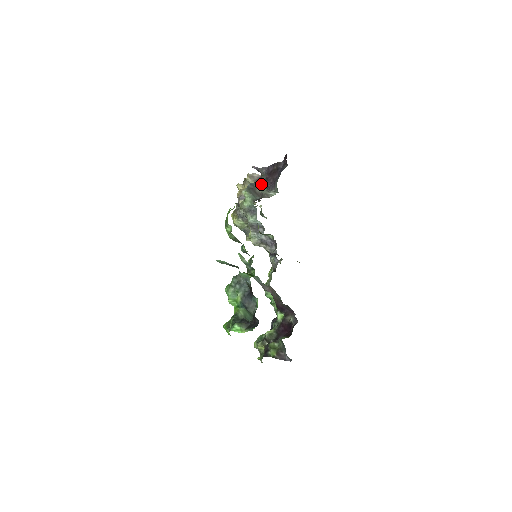
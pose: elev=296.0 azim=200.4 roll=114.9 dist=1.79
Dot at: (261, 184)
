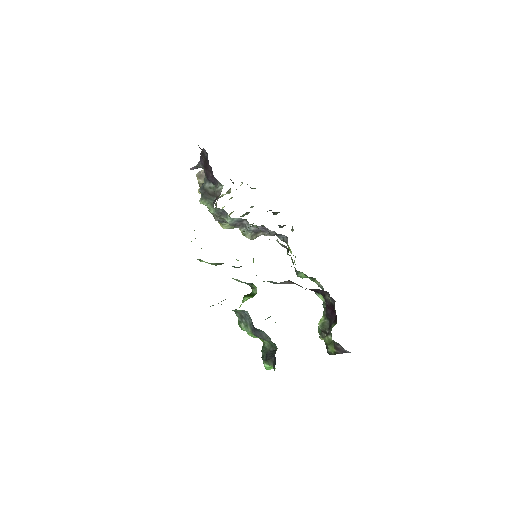
Dot at: (207, 183)
